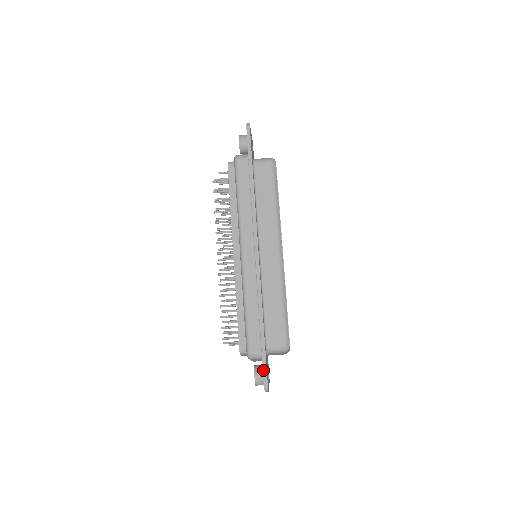
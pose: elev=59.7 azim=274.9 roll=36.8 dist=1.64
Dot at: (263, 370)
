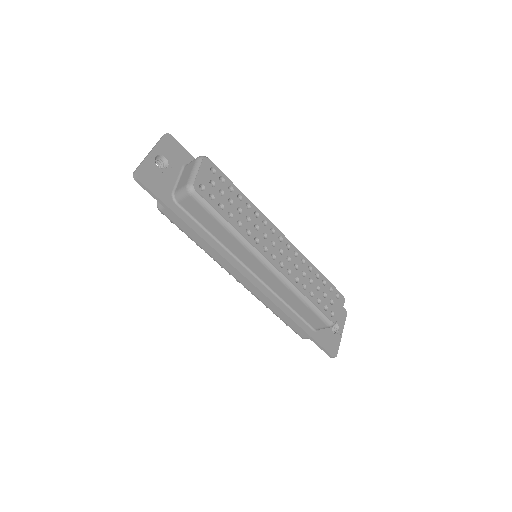
Dot at: (321, 349)
